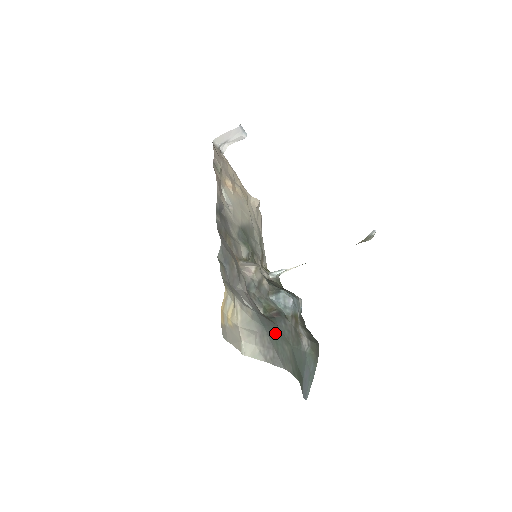
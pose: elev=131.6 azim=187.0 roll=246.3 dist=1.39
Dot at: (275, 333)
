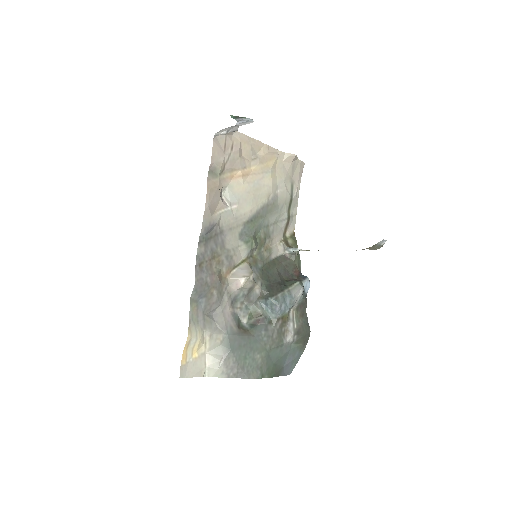
Dot at: (247, 348)
